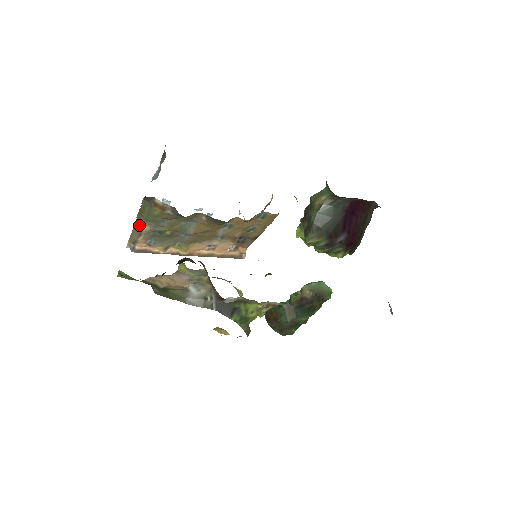
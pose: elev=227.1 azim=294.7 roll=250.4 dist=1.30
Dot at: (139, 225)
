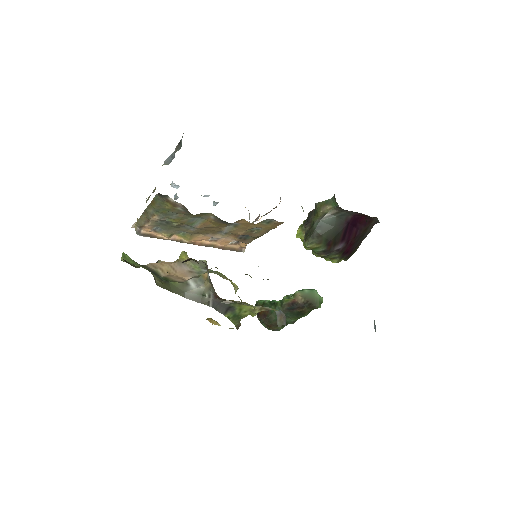
Dot at: (148, 213)
